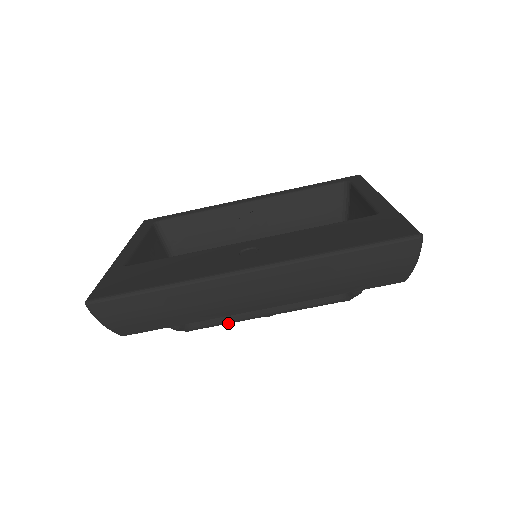
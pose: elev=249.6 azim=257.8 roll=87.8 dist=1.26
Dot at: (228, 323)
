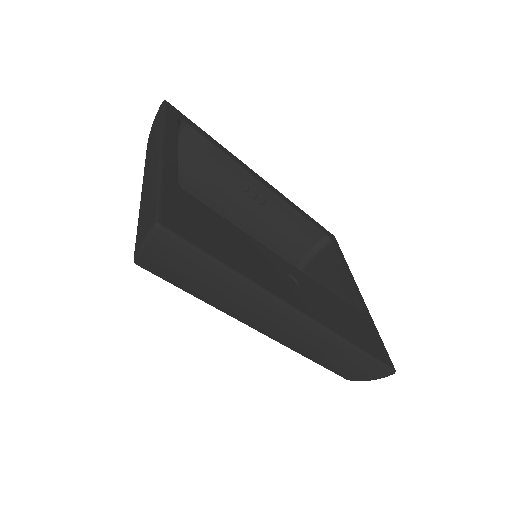
Dot at: occluded
